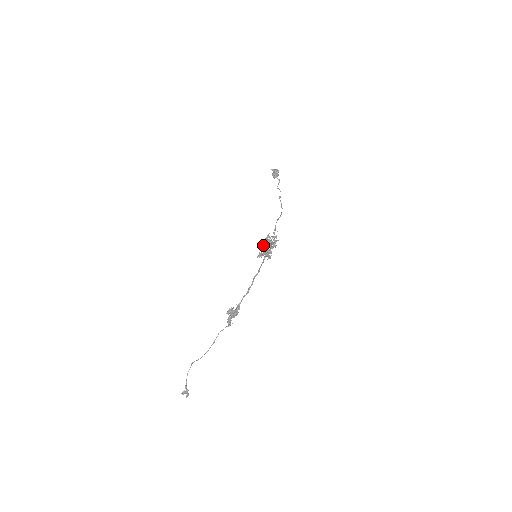
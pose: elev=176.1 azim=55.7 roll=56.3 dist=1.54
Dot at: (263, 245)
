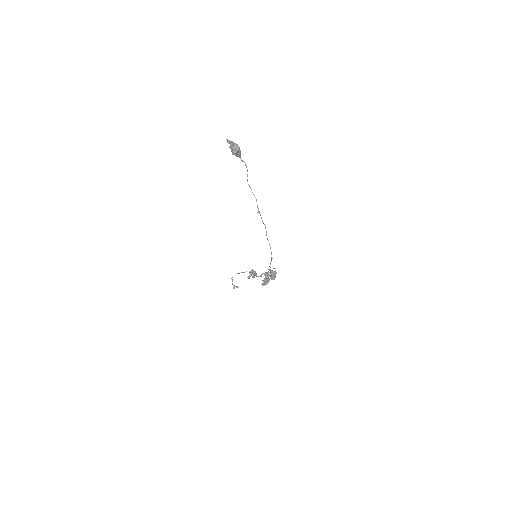
Dot at: occluded
